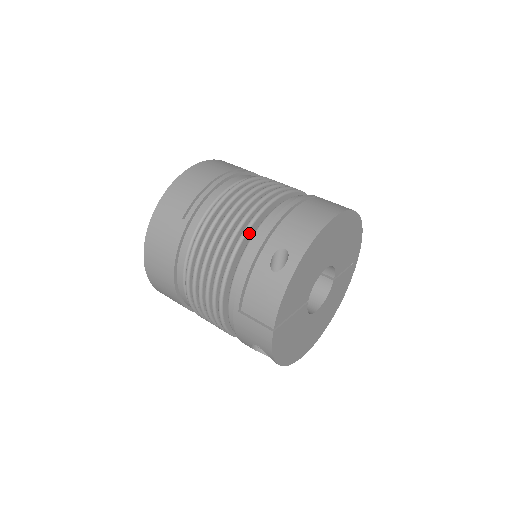
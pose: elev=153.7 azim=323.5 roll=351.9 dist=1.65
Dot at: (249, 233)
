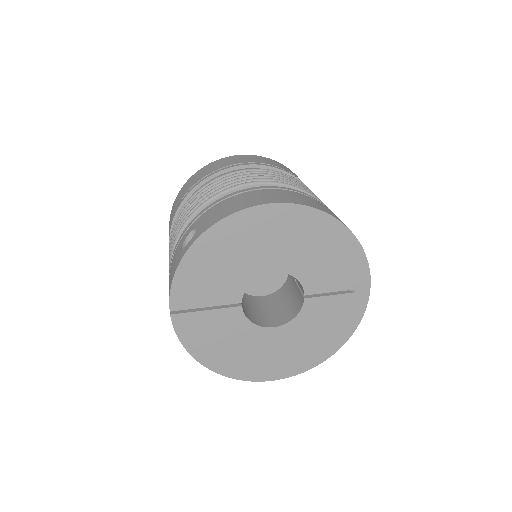
Dot at: occluded
